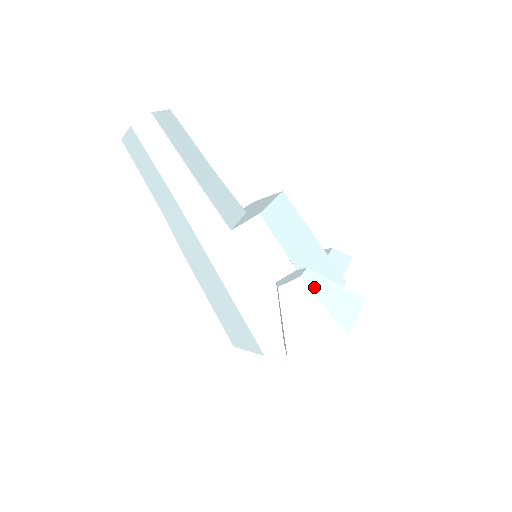
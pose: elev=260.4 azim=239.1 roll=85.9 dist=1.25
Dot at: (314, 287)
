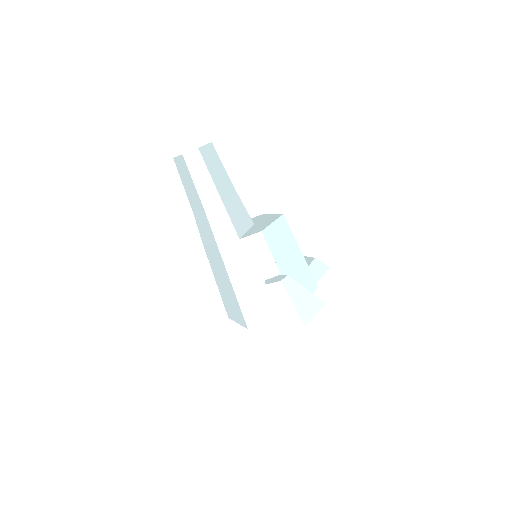
Dot at: (289, 289)
